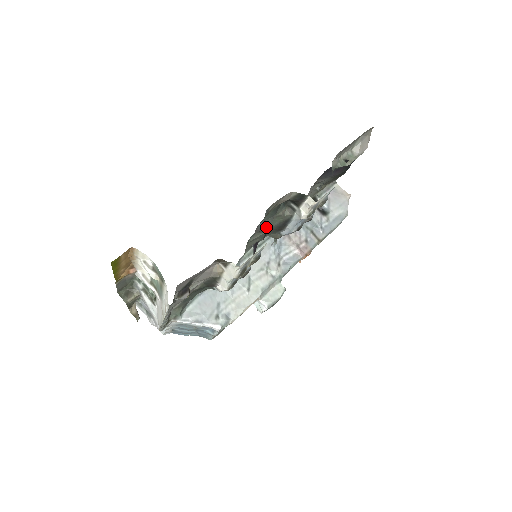
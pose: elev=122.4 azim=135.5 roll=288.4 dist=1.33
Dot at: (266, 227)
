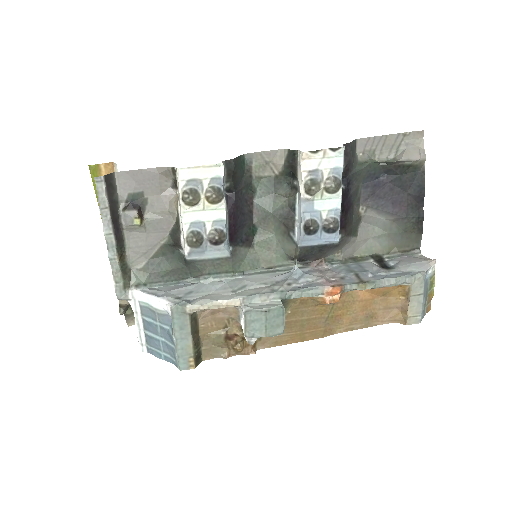
Dot at: (266, 211)
